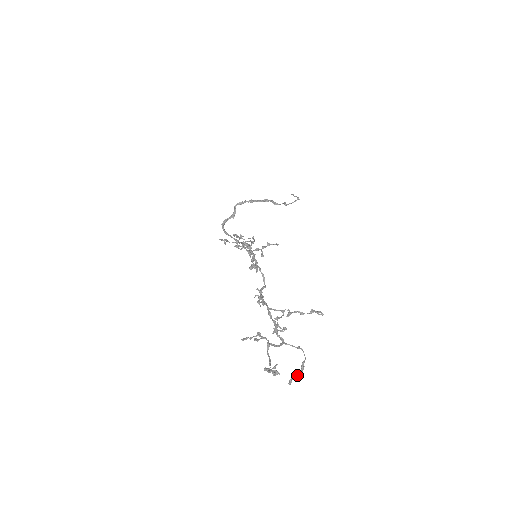
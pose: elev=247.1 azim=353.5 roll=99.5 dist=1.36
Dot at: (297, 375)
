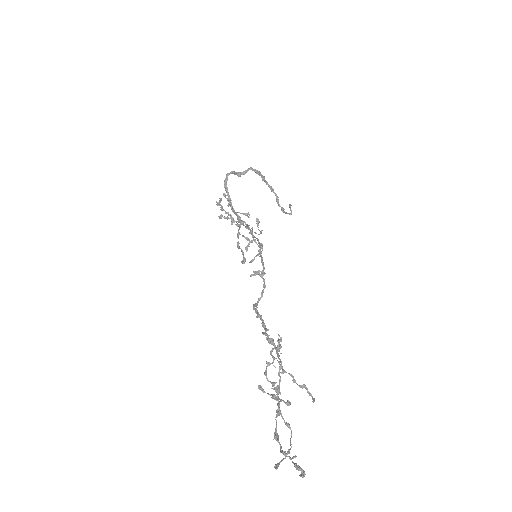
Dot at: (282, 460)
